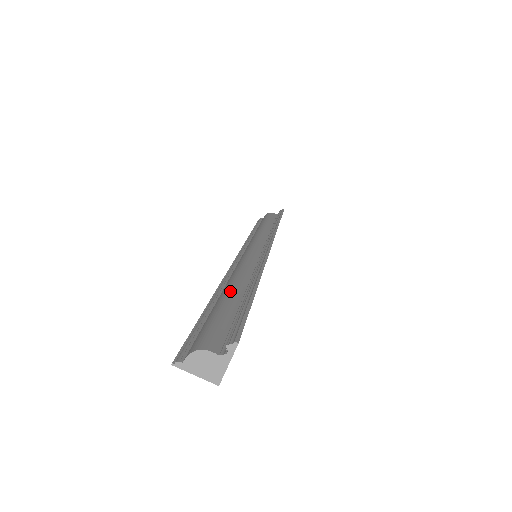
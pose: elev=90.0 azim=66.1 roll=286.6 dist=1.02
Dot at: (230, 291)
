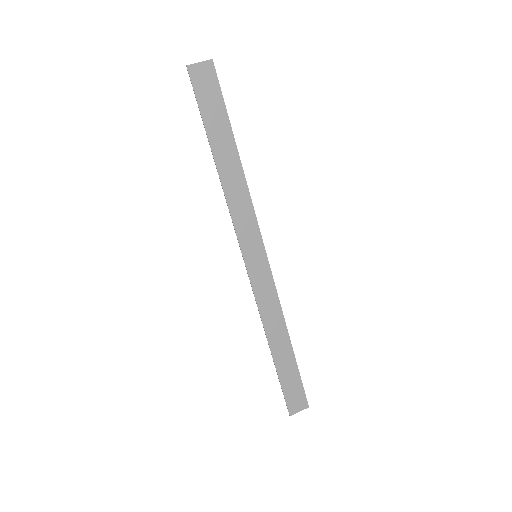
Dot at: occluded
